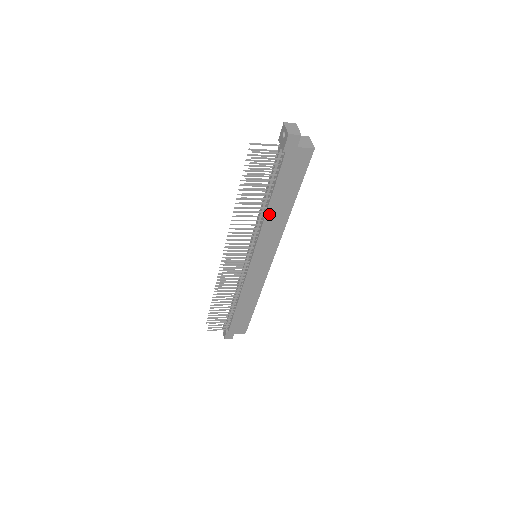
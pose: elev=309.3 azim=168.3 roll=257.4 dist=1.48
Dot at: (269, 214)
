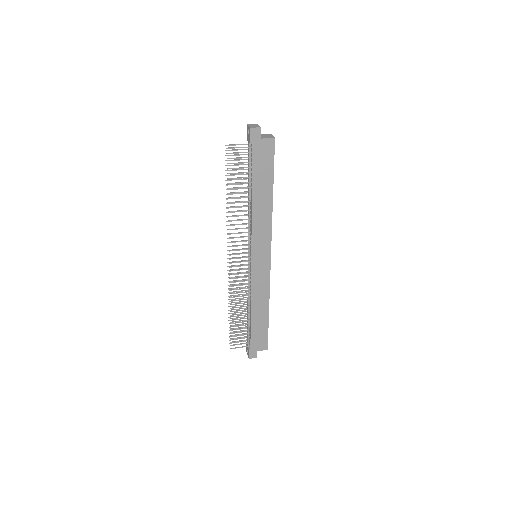
Dot at: (255, 206)
